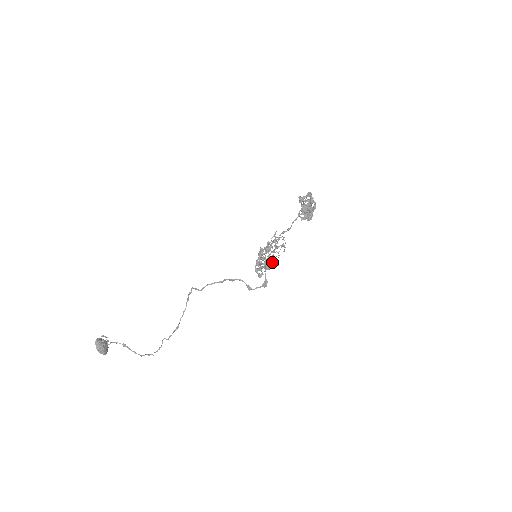
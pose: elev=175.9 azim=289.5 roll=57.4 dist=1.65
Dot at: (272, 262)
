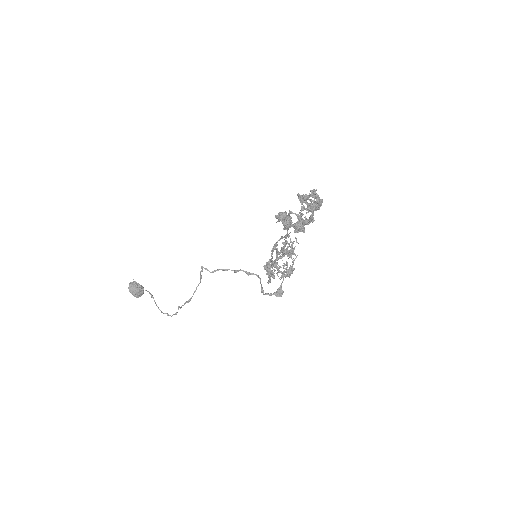
Dot at: (275, 270)
